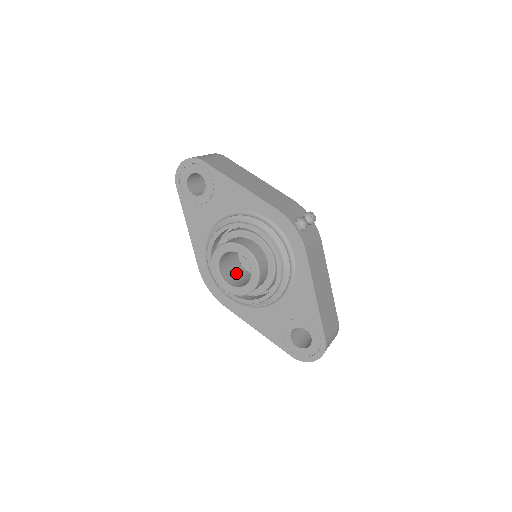
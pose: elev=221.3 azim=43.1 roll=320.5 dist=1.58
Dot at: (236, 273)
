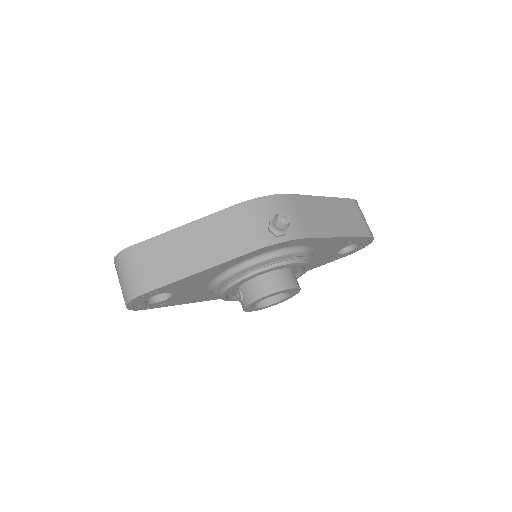
Dot at: occluded
